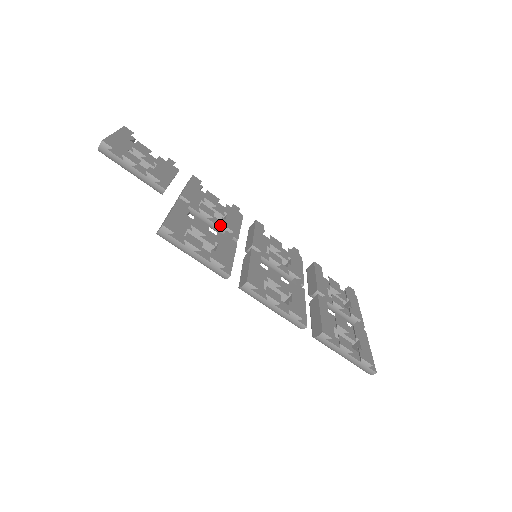
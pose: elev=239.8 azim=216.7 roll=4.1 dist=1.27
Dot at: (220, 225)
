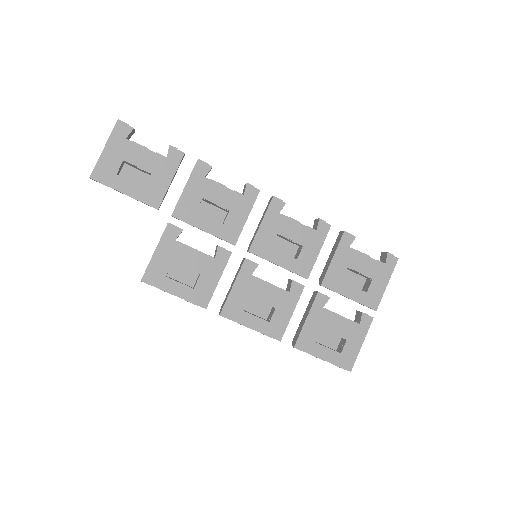
Dot at: (217, 233)
